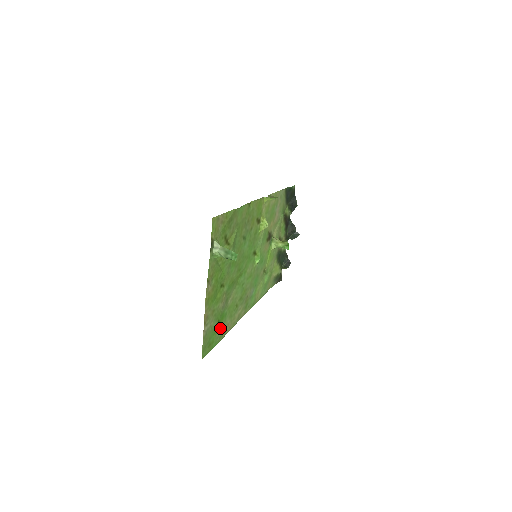
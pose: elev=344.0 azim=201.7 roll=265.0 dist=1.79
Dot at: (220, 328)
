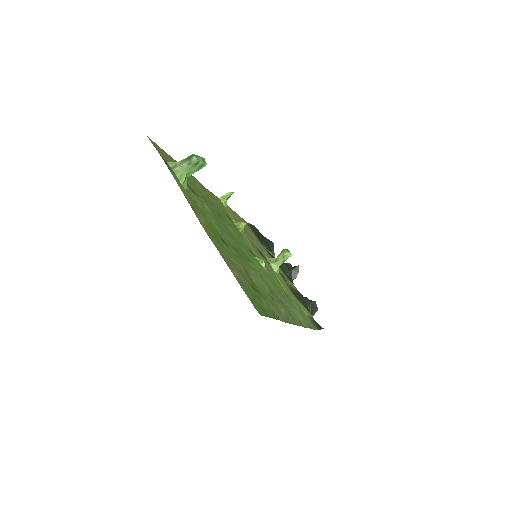
Dot at: (263, 302)
